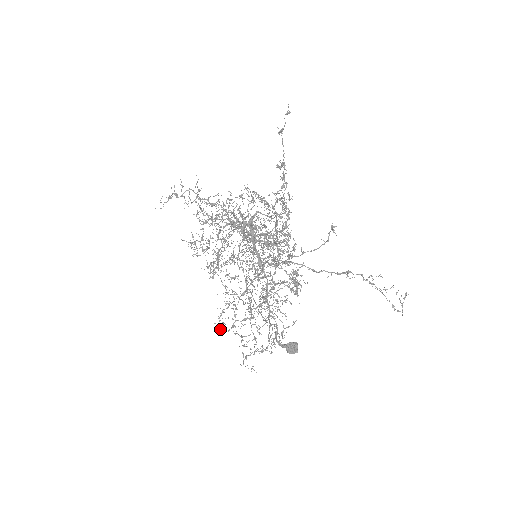
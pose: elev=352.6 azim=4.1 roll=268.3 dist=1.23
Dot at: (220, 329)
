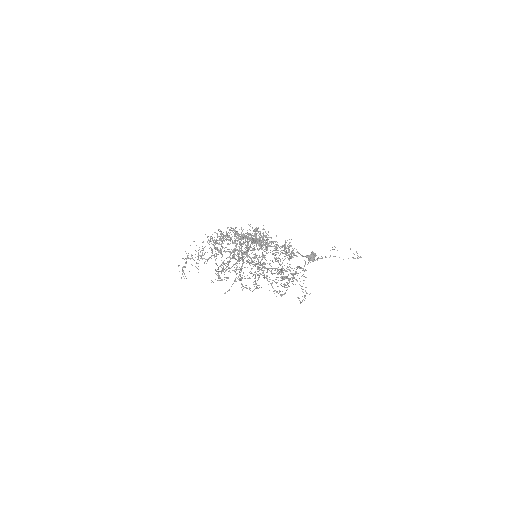
Dot at: (271, 283)
